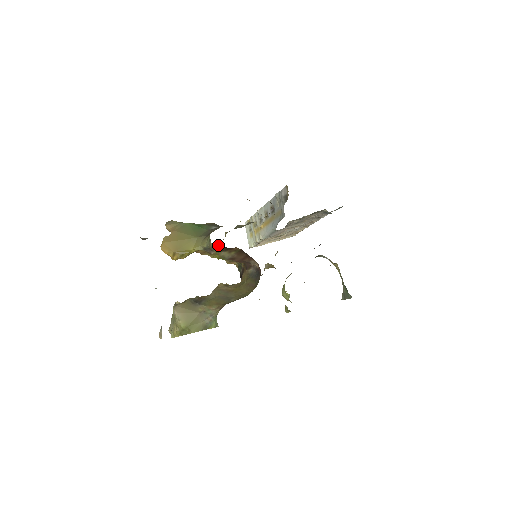
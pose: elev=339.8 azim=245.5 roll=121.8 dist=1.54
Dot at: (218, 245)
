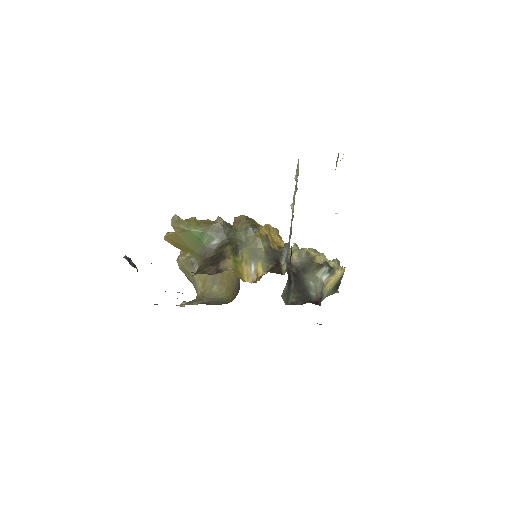
Dot at: occluded
